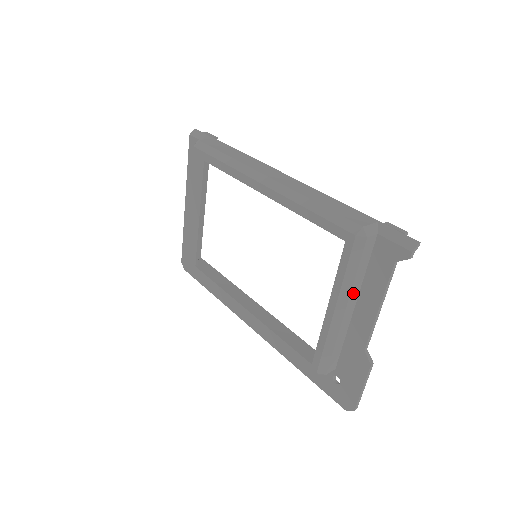
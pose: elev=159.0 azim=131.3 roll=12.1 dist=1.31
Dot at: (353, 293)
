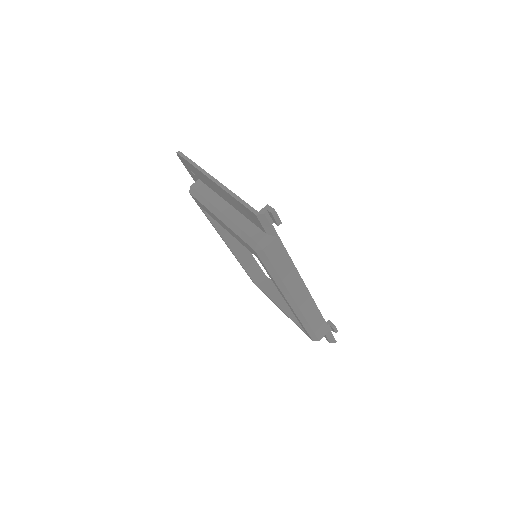
Dot at: occluded
